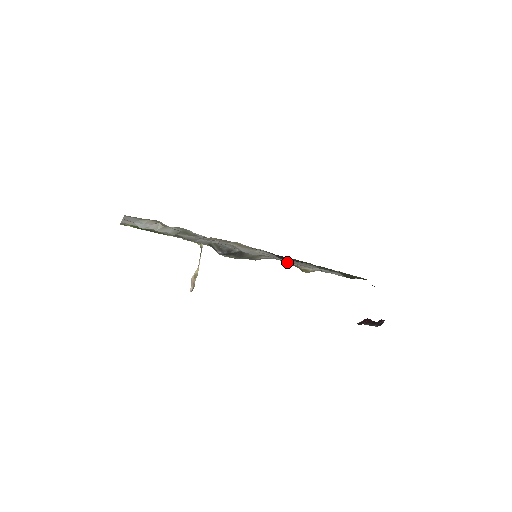
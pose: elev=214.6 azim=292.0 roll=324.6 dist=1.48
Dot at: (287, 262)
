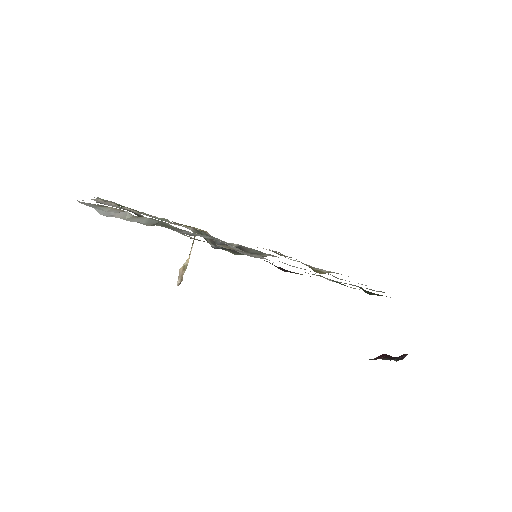
Dot at: occluded
